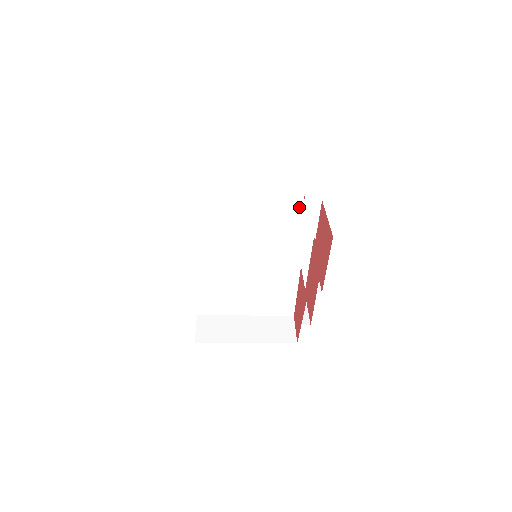
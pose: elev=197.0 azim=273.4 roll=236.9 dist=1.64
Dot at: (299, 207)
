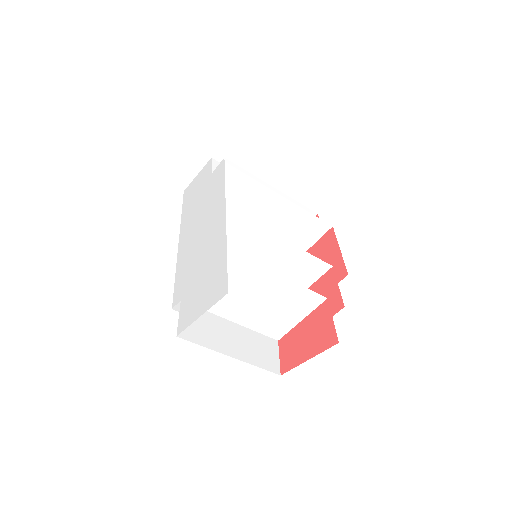
Dot at: (308, 222)
